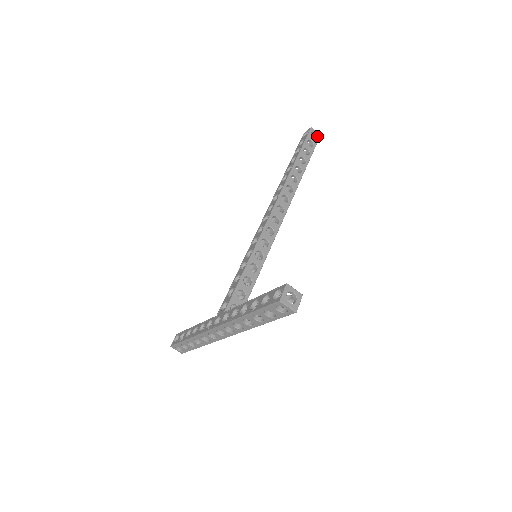
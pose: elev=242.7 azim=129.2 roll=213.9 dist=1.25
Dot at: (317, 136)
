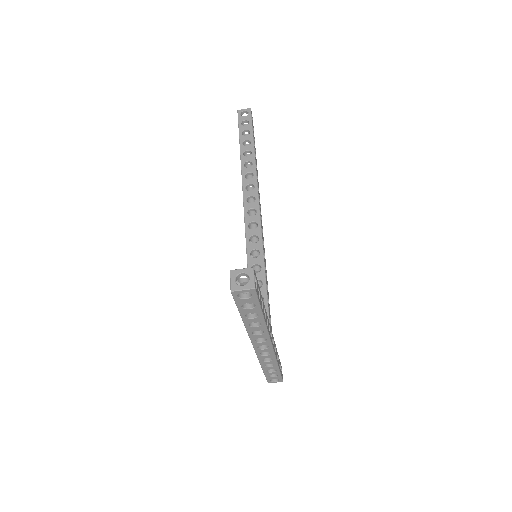
Dot at: (248, 112)
